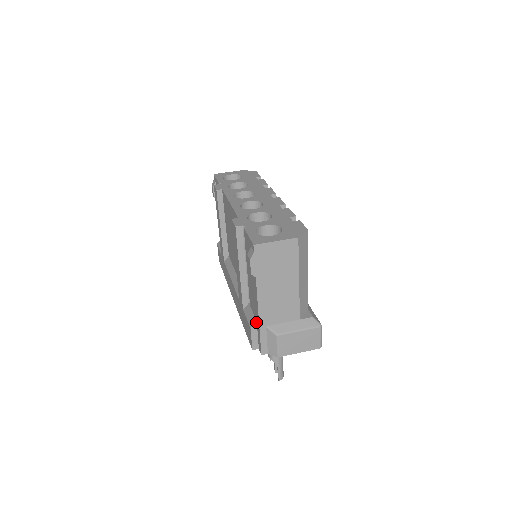
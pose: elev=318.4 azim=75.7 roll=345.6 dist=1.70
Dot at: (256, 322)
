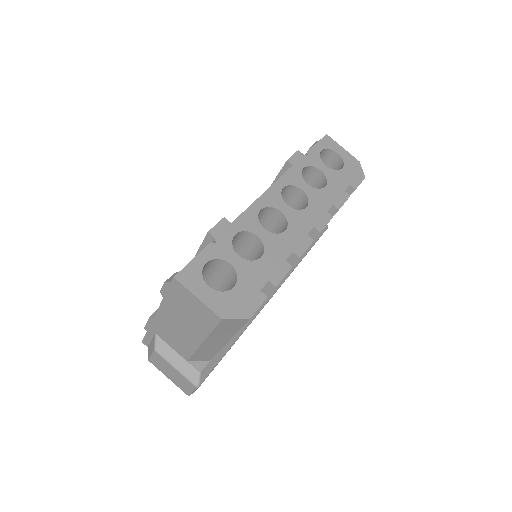
Dot at: occluded
